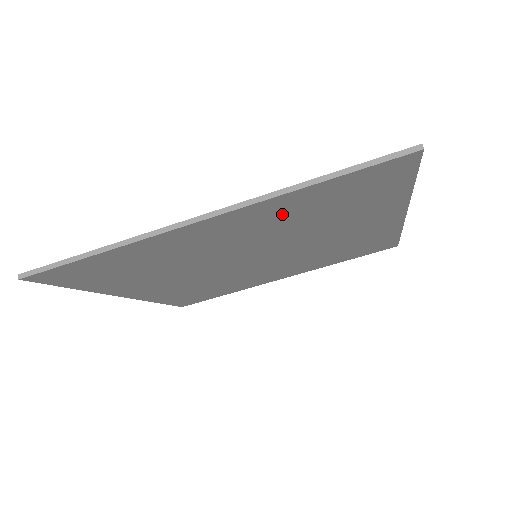
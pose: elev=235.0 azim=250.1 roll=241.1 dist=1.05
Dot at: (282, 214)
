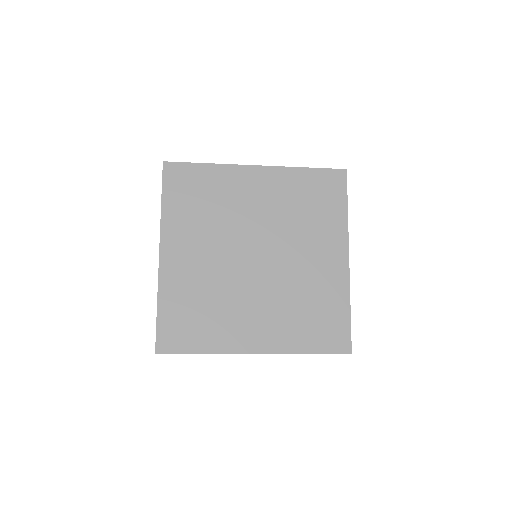
Dot at: (287, 328)
